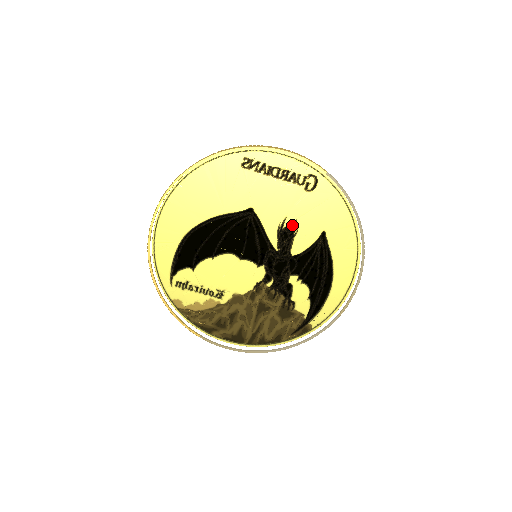
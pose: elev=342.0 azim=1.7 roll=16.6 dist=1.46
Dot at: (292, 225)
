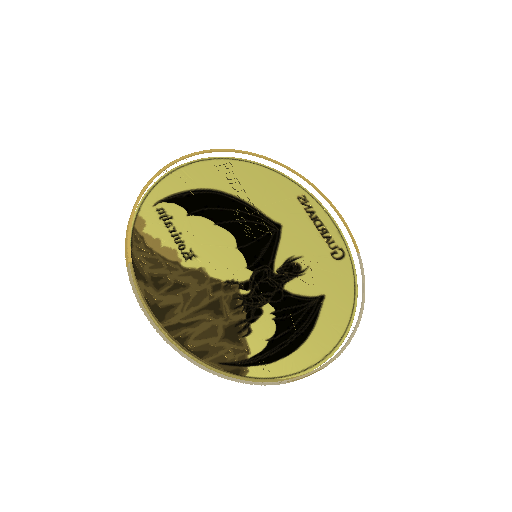
Dot at: (303, 266)
